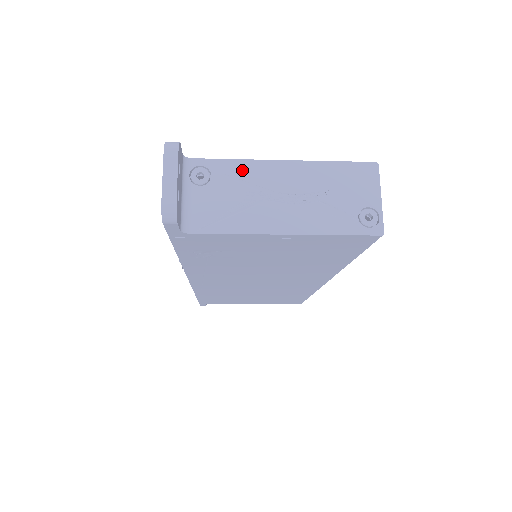
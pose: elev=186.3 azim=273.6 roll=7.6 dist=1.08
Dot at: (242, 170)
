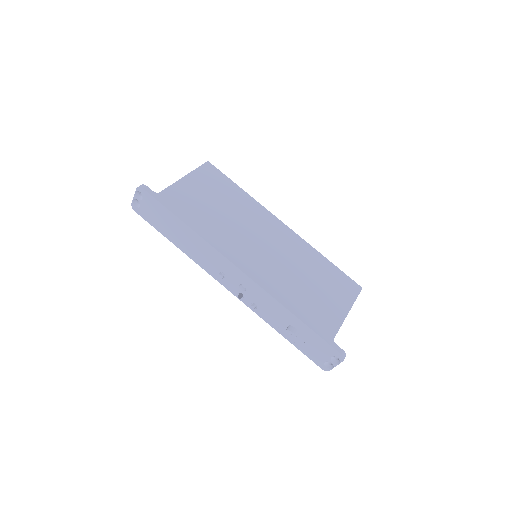
Dot at: occluded
